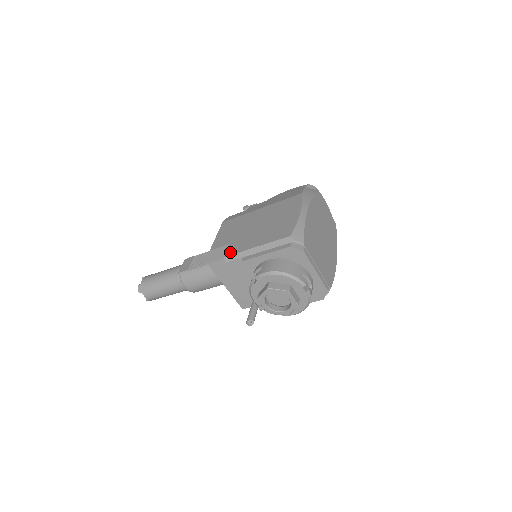
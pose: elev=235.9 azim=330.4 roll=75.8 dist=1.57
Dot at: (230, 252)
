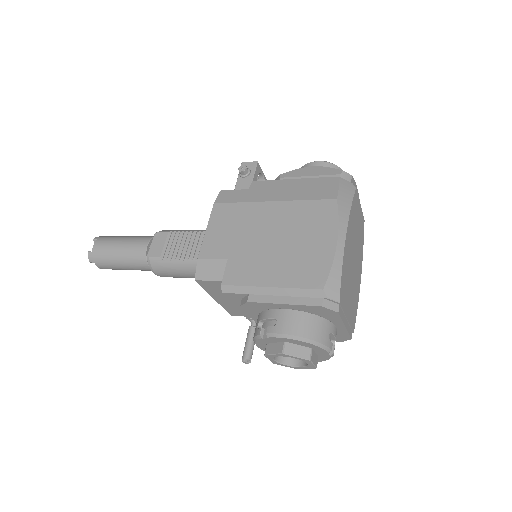
Dot at: (230, 279)
